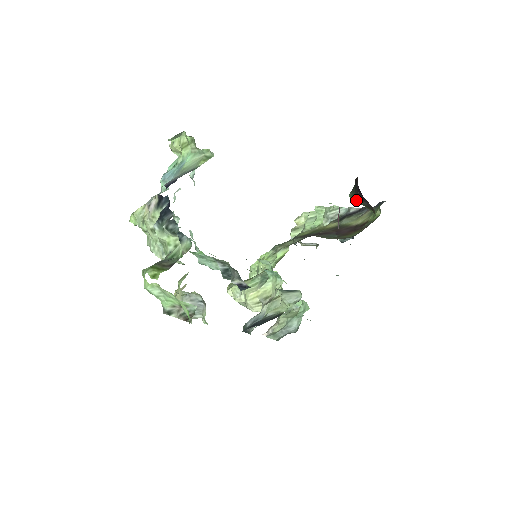
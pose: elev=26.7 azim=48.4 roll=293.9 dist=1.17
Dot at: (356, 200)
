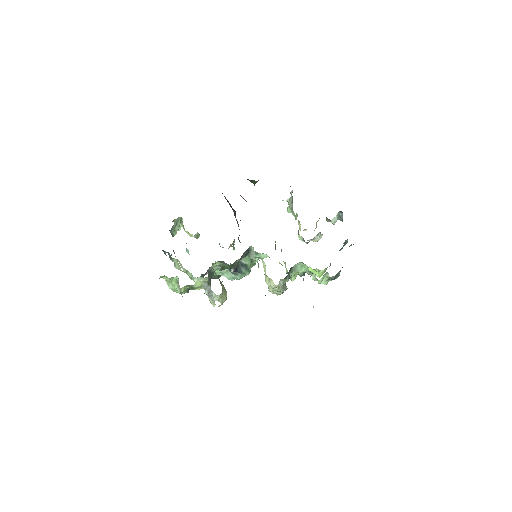
Dot at: occluded
